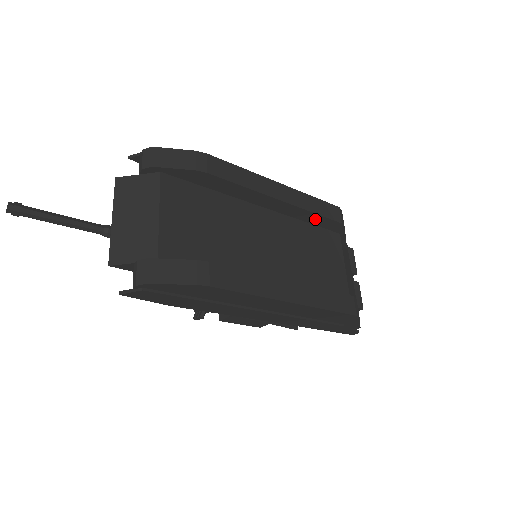
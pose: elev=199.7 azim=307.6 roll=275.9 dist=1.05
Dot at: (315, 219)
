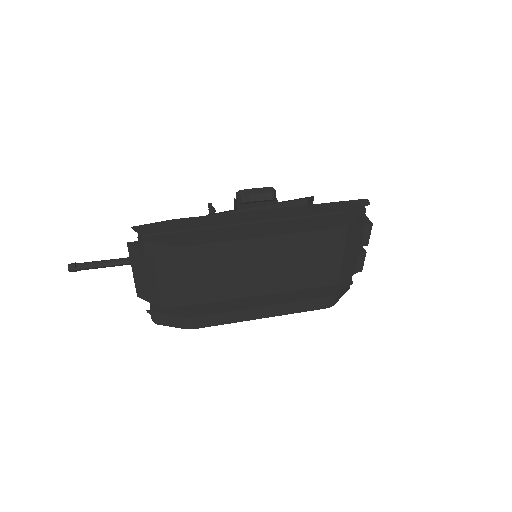
Dot at: occluded
